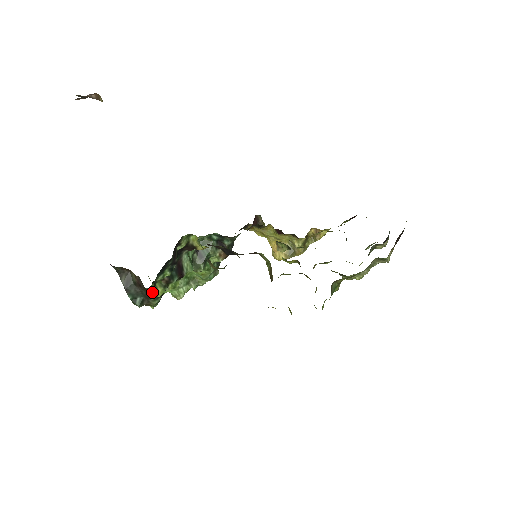
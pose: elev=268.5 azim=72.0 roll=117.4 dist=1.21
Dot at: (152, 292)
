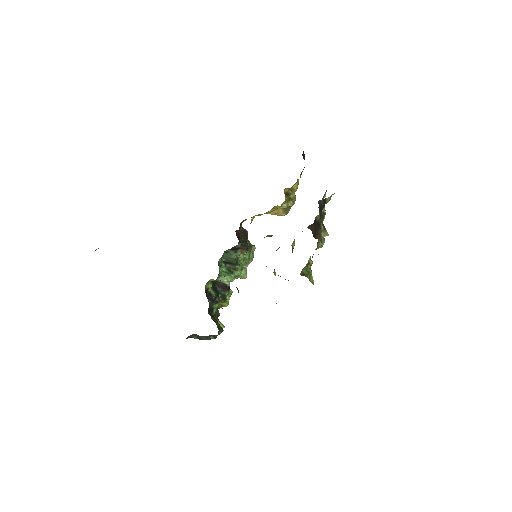
Dot at: occluded
